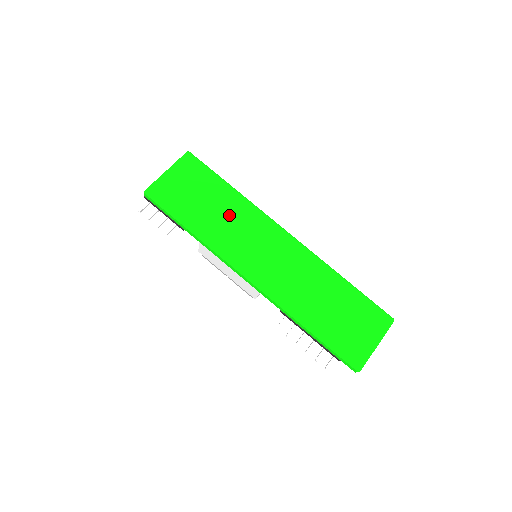
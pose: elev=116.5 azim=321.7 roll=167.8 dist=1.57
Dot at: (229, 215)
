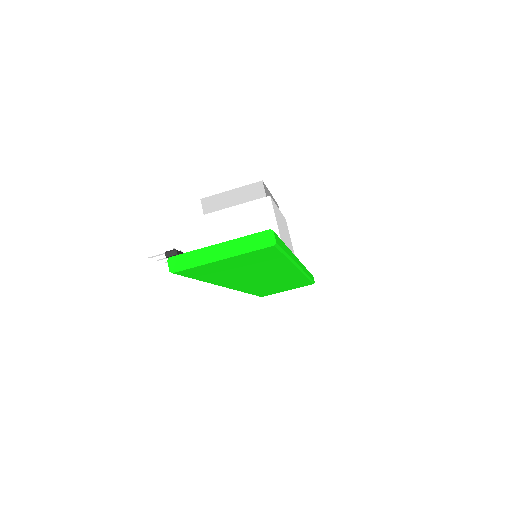
Dot at: (259, 272)
